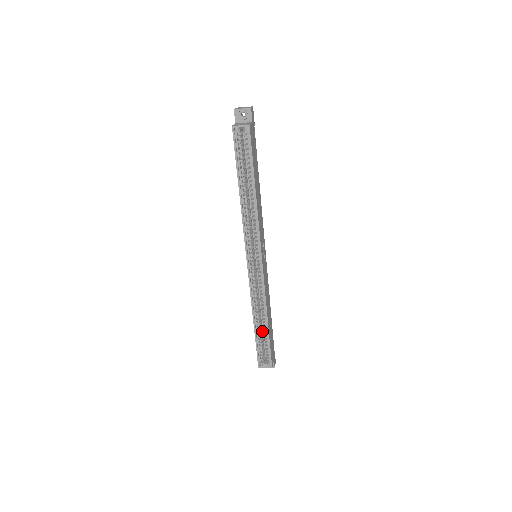
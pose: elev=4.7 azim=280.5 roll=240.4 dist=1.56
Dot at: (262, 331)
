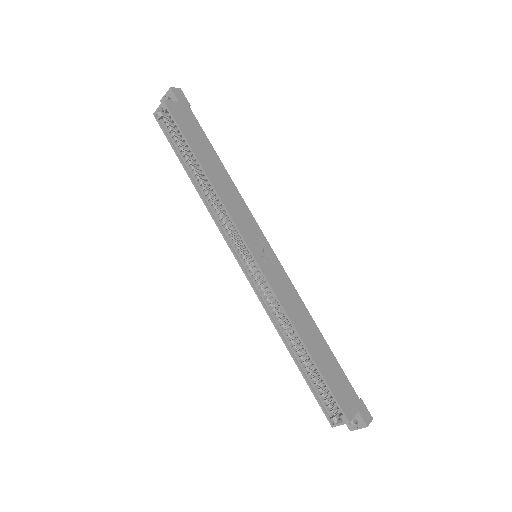
Dot at: occluded
